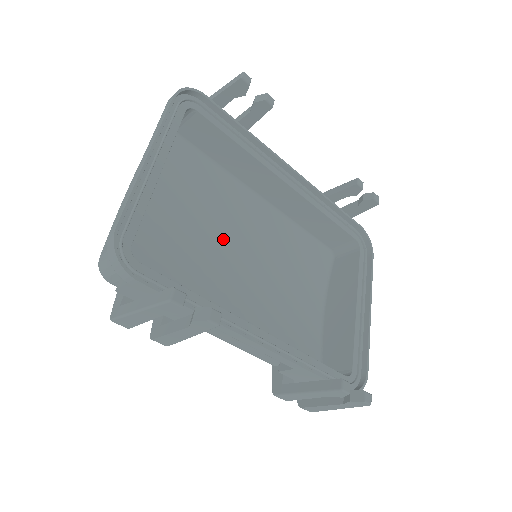
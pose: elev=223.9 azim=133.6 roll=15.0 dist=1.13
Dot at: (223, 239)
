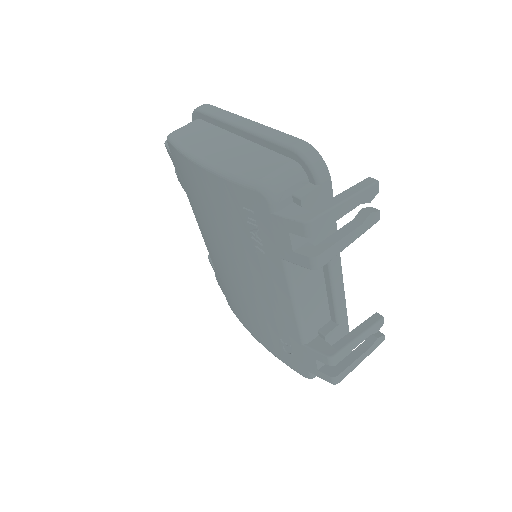
Dot at: occluded
